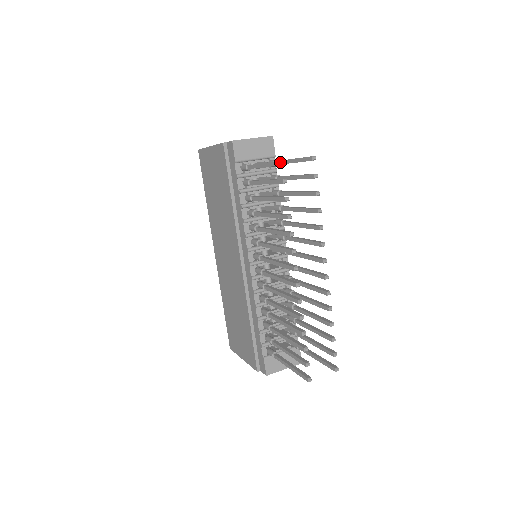
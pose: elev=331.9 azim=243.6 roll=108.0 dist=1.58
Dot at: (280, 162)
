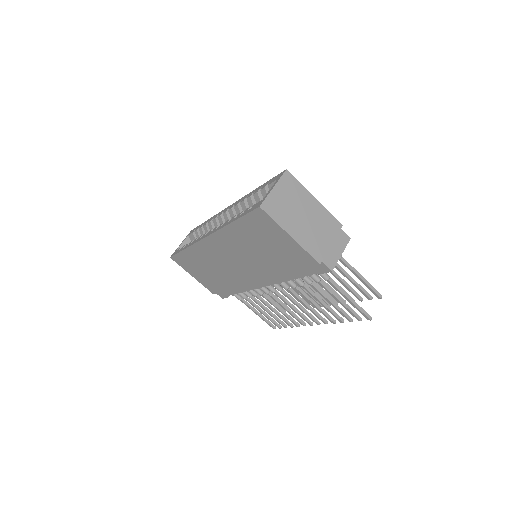
Dot at: occluded
